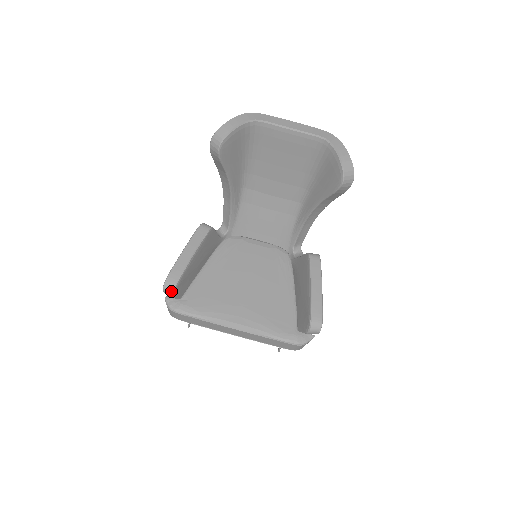
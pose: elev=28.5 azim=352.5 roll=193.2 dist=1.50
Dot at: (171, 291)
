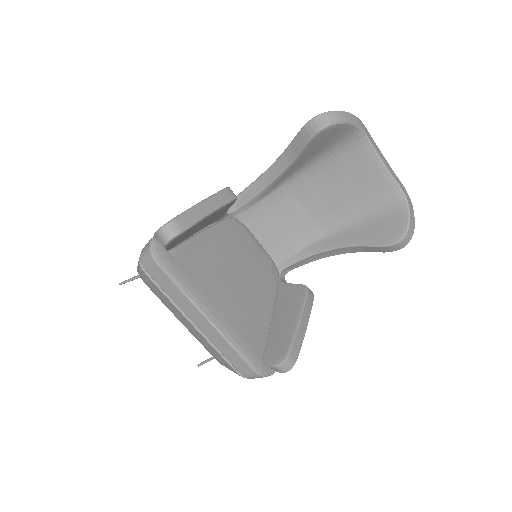
Dot at: (170, 236)
